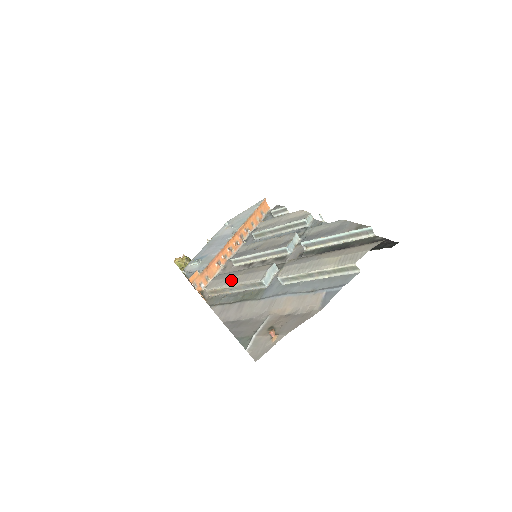
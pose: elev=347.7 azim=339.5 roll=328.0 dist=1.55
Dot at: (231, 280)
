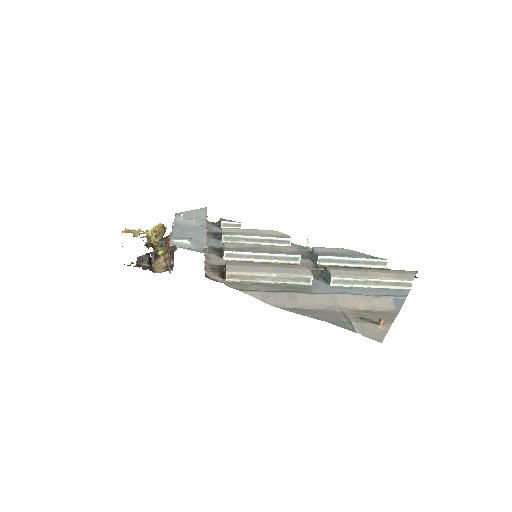
Dot at: (263, 269)
